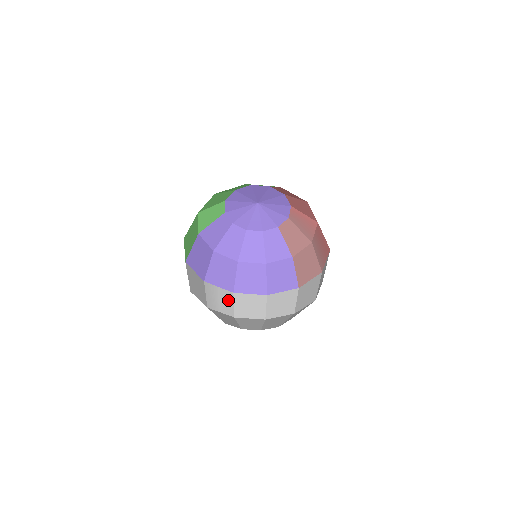
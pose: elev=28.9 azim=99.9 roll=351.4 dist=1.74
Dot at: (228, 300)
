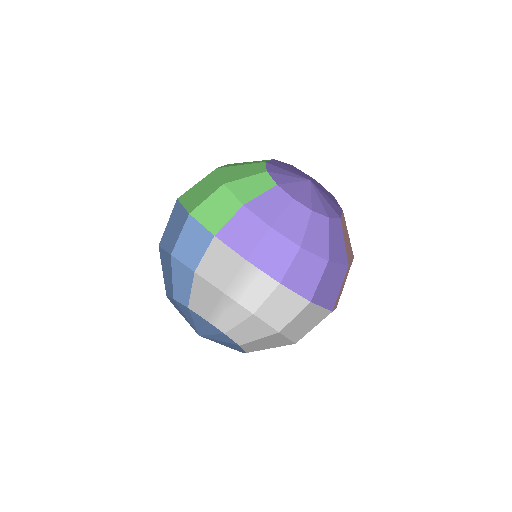
Dot at: (263, 291)
